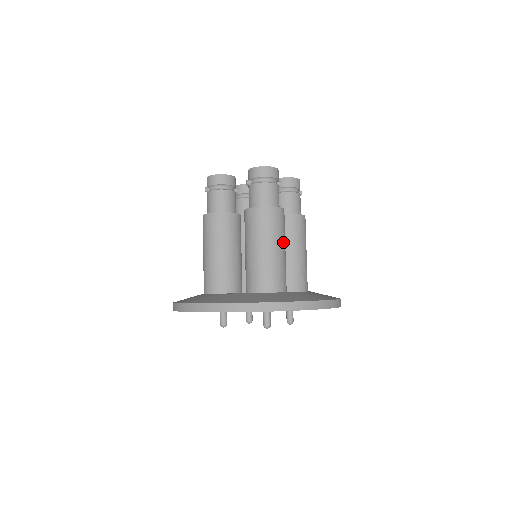
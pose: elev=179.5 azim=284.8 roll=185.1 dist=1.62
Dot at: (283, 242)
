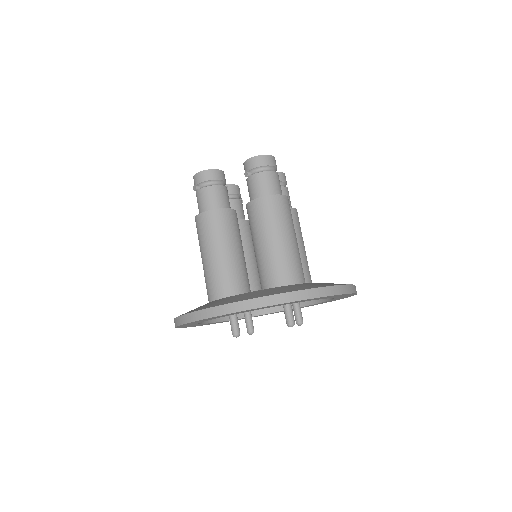
Dot at: occluded
